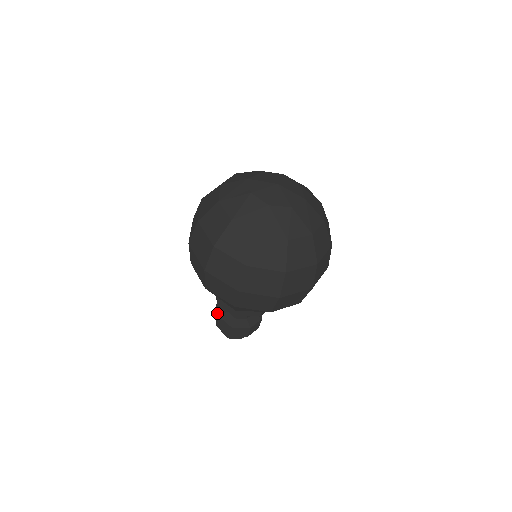
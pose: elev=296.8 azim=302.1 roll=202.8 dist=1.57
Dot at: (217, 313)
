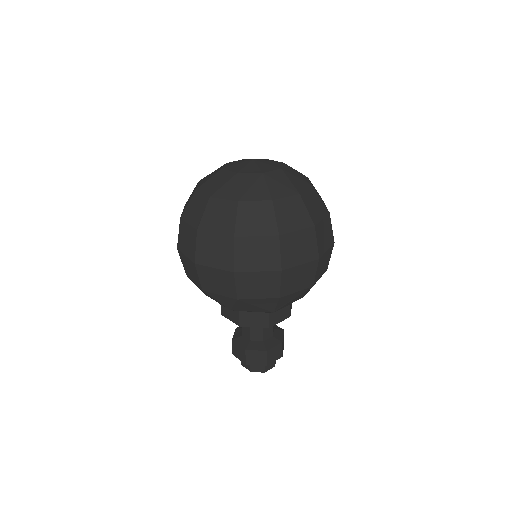
Dot at: (240, 350)
